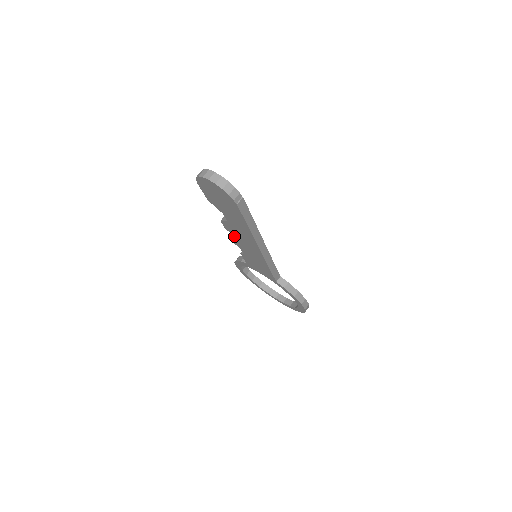
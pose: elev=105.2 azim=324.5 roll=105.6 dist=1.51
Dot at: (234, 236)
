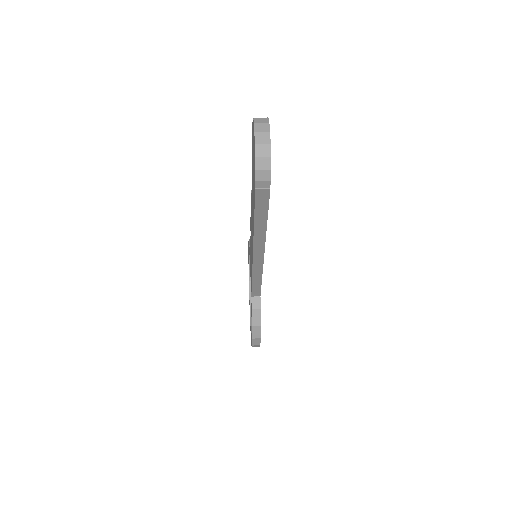
Dot at: occluded
